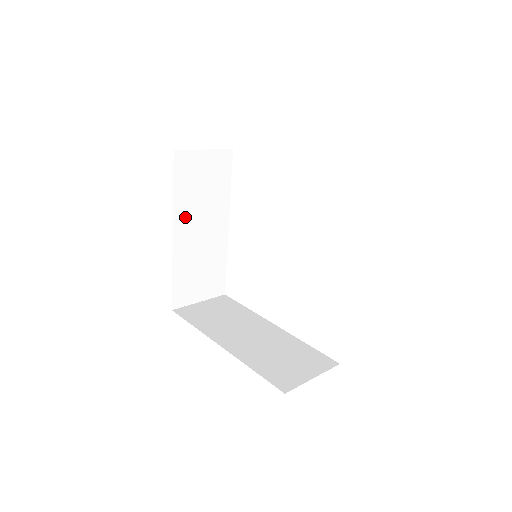
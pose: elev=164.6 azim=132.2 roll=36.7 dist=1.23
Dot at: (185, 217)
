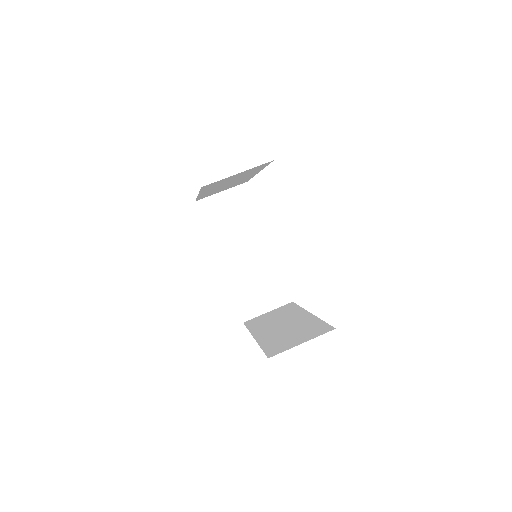
Dot at: (211, 189)
